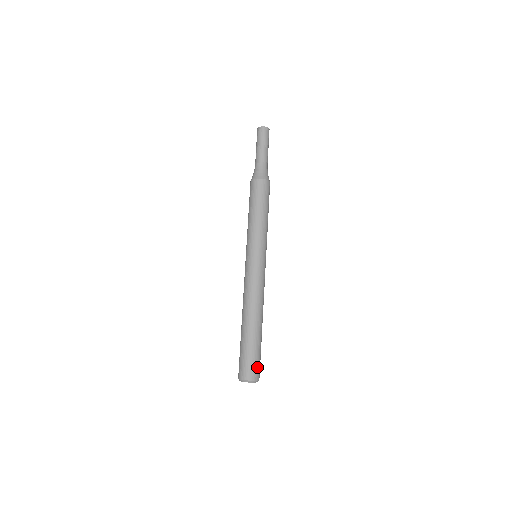
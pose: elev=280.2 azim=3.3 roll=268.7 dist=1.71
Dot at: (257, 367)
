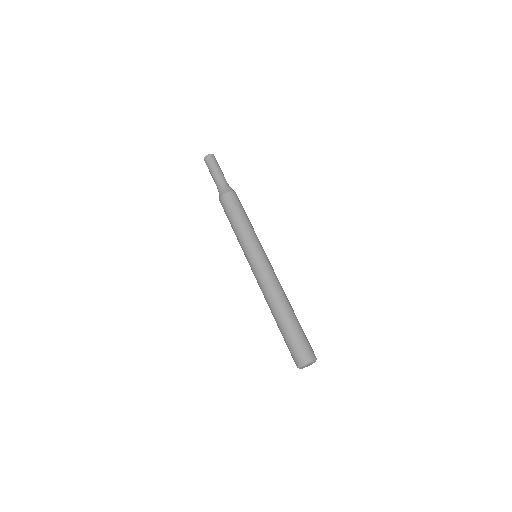
Dot at: (301, 349)
